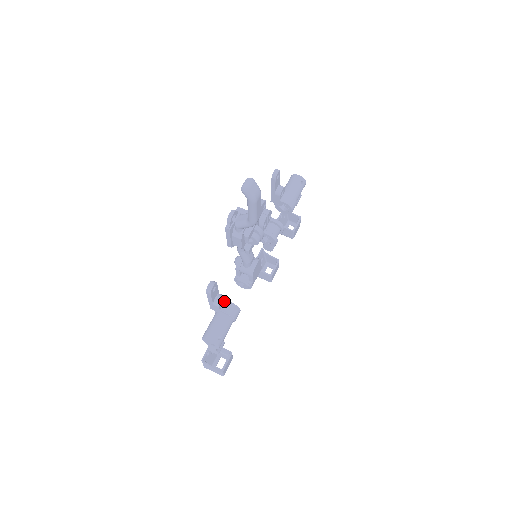
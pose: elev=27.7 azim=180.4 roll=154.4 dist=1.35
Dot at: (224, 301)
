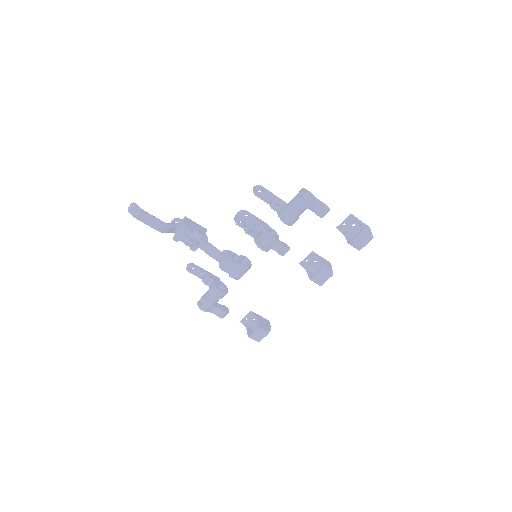
Dot at: (213, 281)
